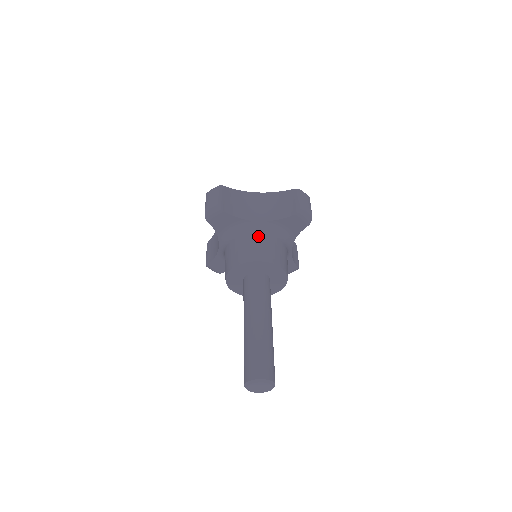
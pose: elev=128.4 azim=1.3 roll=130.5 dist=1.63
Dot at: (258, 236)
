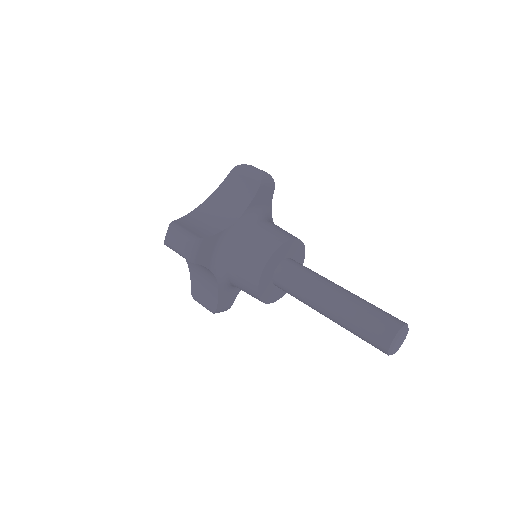
Dot at: (249, 233)
